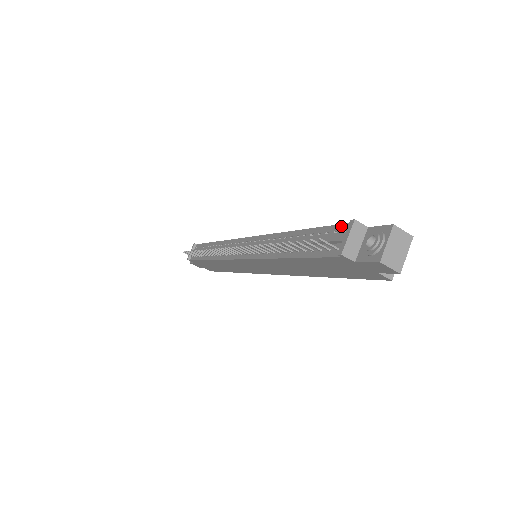
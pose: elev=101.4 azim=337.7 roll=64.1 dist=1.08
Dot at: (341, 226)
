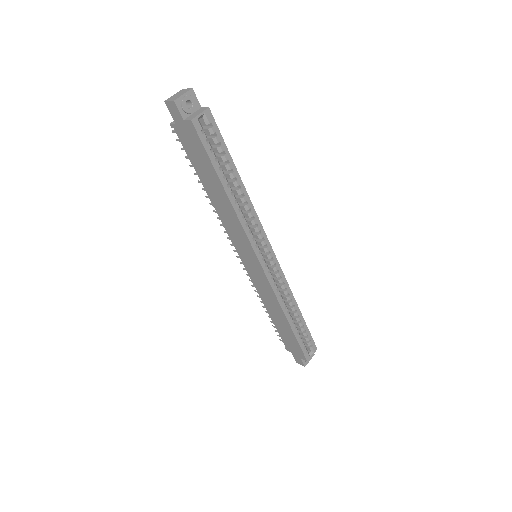
Dot at: occluded
